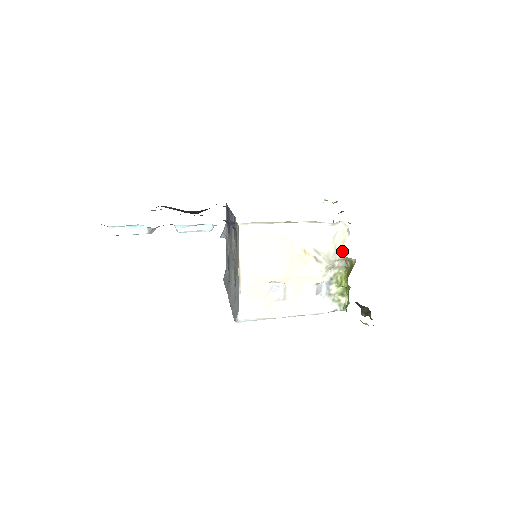
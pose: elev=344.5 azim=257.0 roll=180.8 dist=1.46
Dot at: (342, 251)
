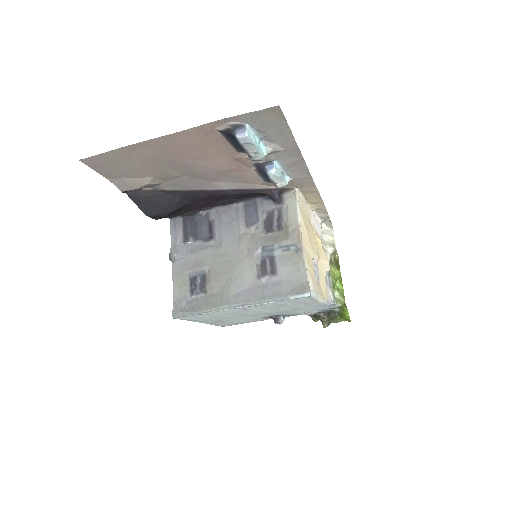
Dot at: (334, 244)
